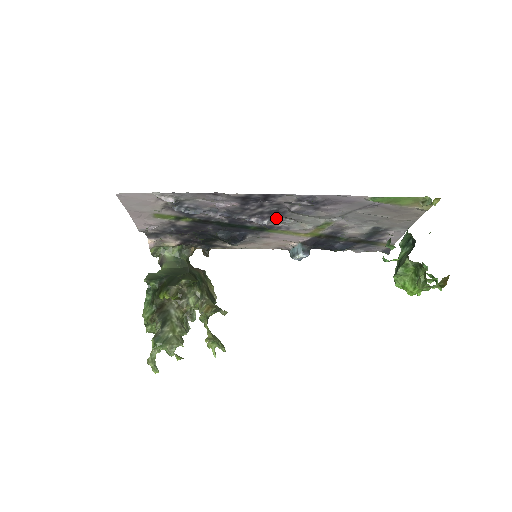
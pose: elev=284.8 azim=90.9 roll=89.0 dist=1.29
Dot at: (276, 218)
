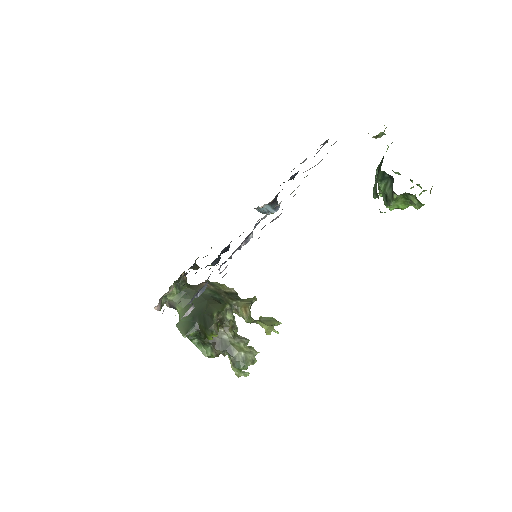
Dot at: (256, 225)
